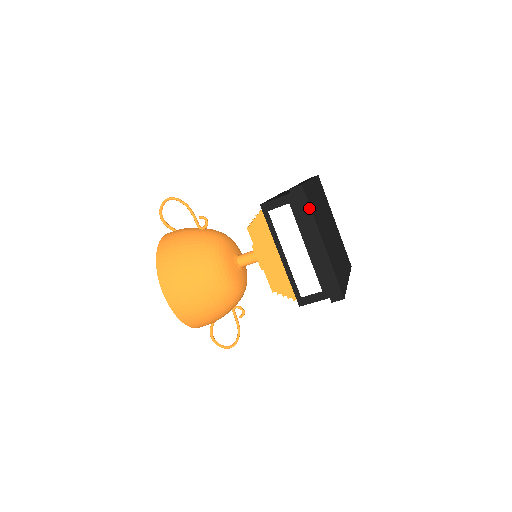
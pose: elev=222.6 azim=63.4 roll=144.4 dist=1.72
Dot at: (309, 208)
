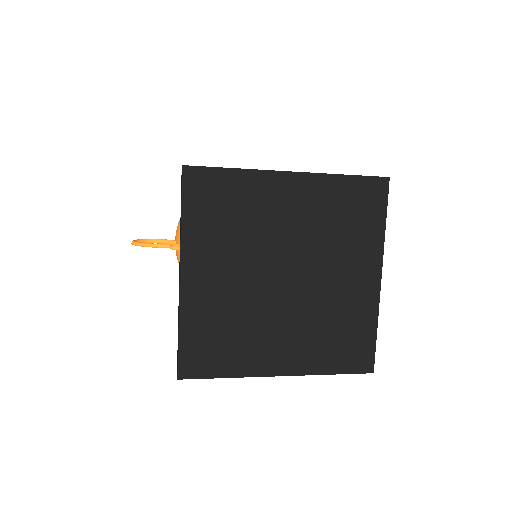
Dot at: (218, 377)
